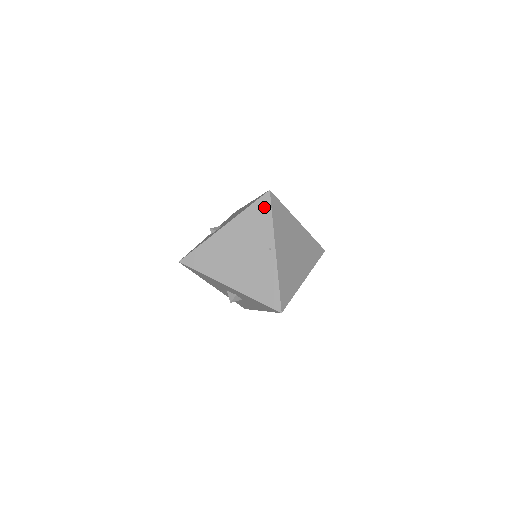
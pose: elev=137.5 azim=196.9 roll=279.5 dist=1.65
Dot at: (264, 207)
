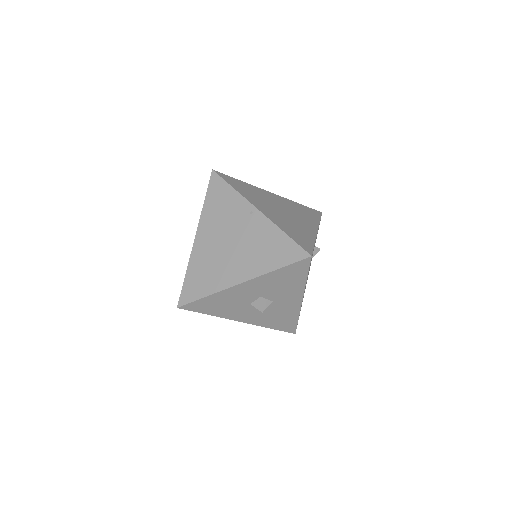
Dot at: (218, 186)
